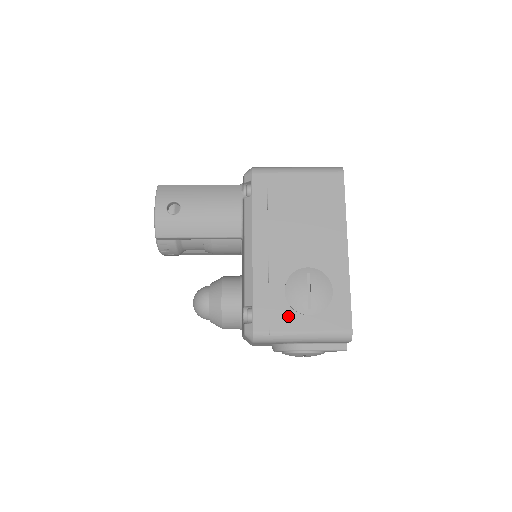
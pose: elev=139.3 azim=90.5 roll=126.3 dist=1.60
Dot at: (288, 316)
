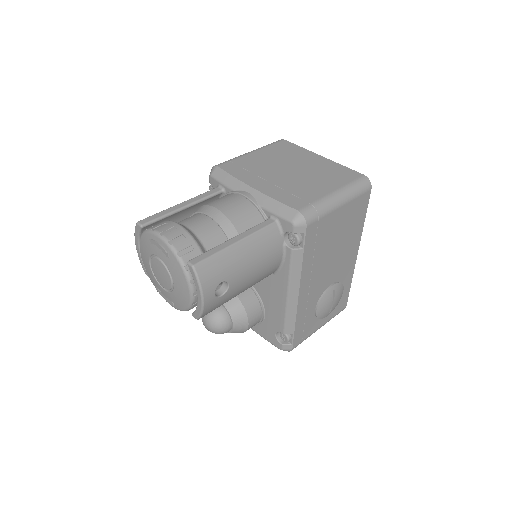
Dot at: (314, 324)
